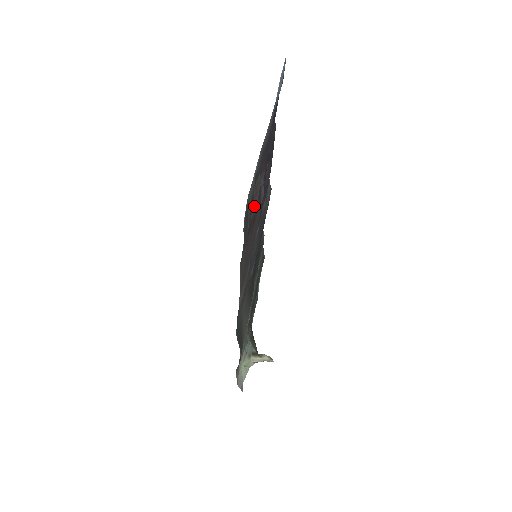
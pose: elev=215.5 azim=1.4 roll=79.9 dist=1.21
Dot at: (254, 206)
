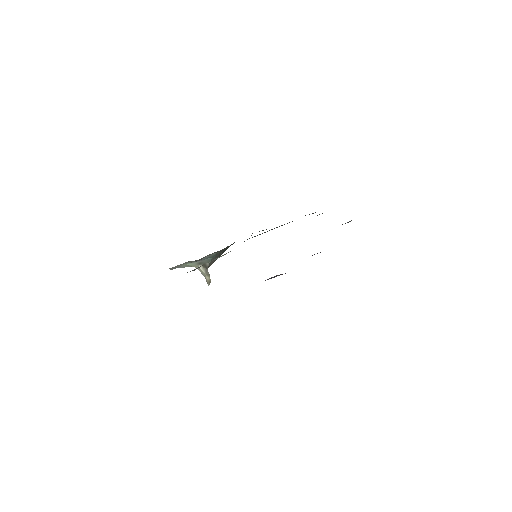
Dot at: occluded
